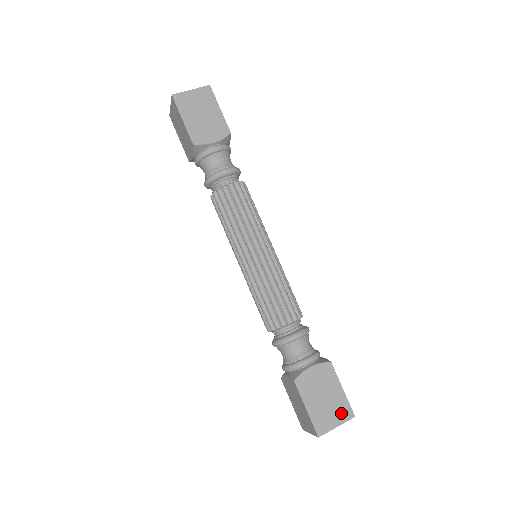
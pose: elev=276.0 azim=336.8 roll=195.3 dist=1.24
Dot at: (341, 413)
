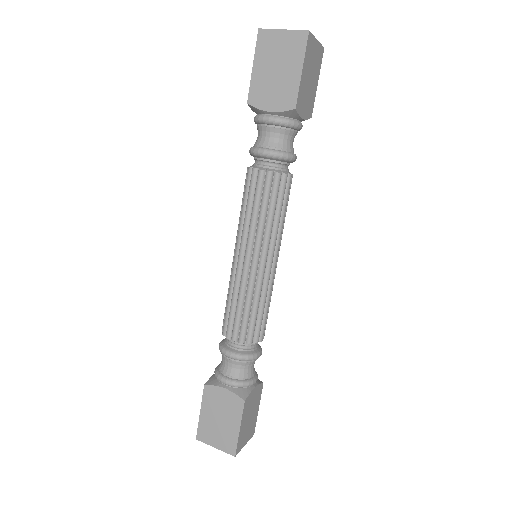
Dot at: (225, 443)
